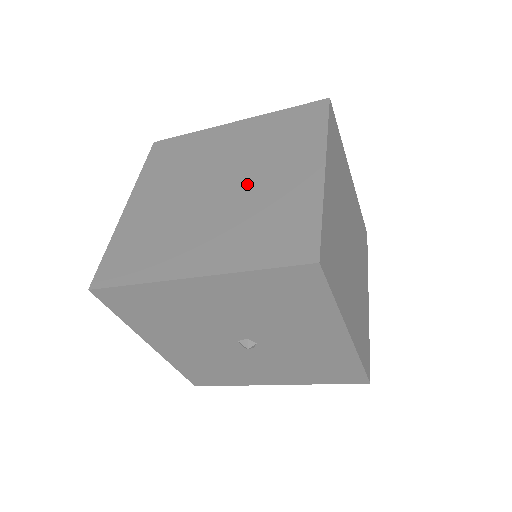
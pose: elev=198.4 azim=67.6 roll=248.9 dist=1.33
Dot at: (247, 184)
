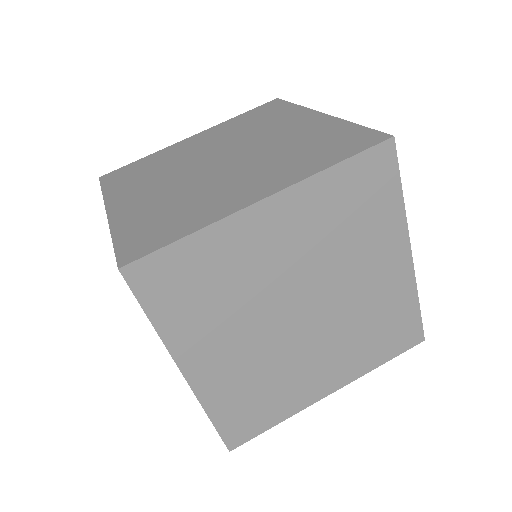
Dot at: (226, 172)
